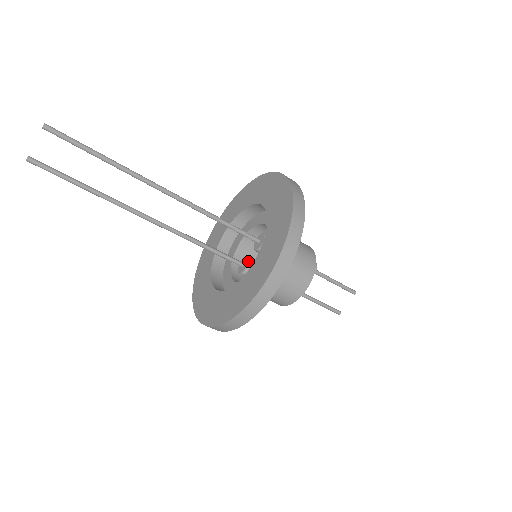
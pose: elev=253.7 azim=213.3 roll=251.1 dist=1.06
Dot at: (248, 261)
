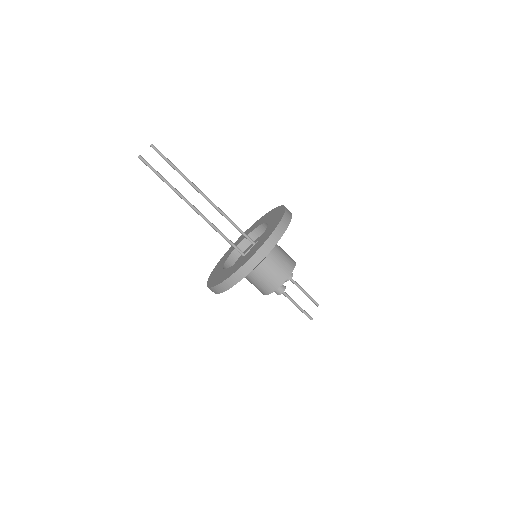
Dot at: occluded
